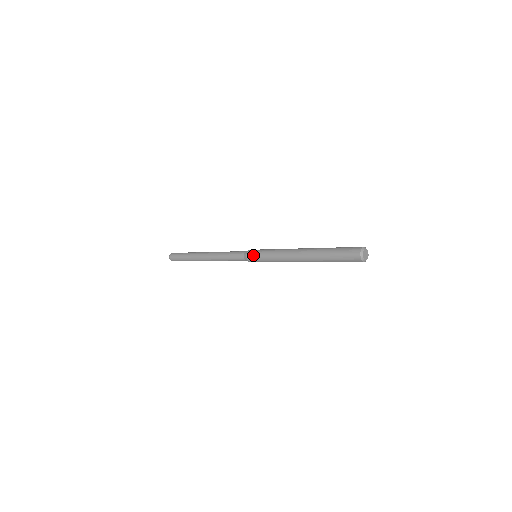
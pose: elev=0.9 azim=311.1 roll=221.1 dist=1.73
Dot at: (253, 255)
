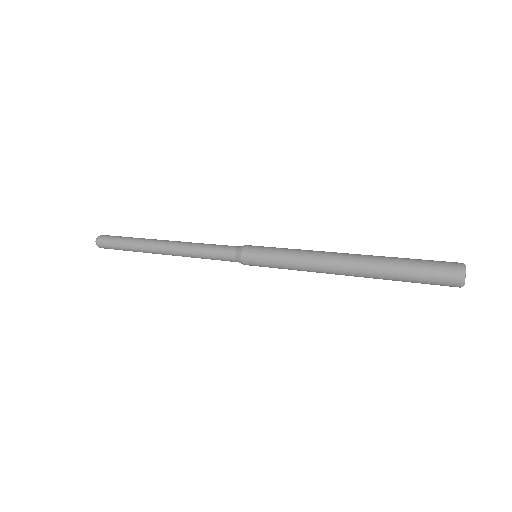
Dot at: (254, 260)
